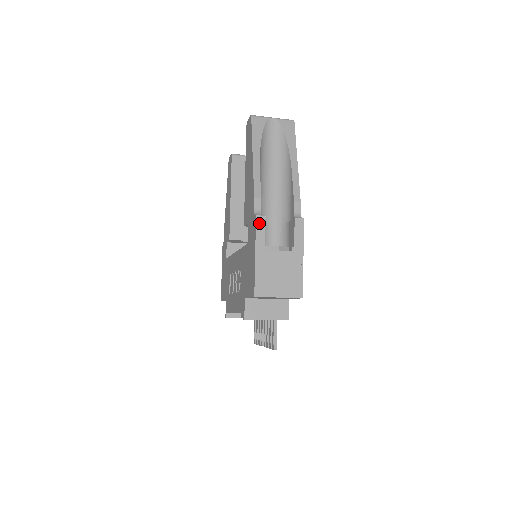
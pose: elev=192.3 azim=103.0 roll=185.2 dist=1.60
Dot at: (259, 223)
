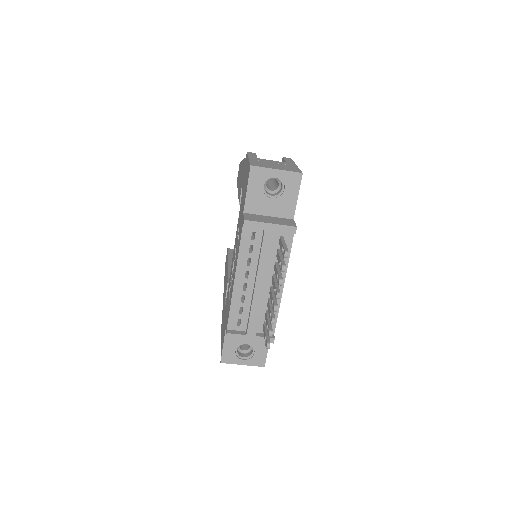
Dot at: (250, 153)
